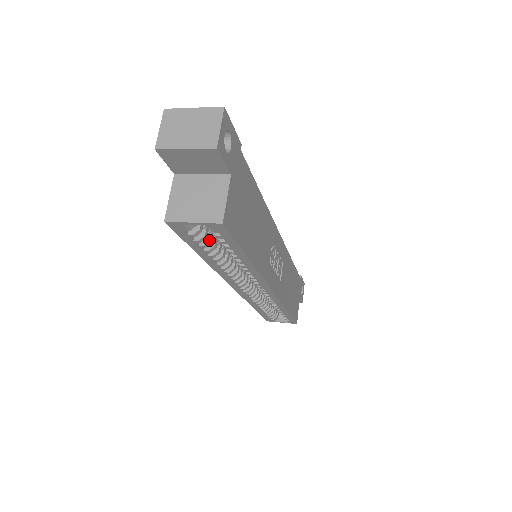
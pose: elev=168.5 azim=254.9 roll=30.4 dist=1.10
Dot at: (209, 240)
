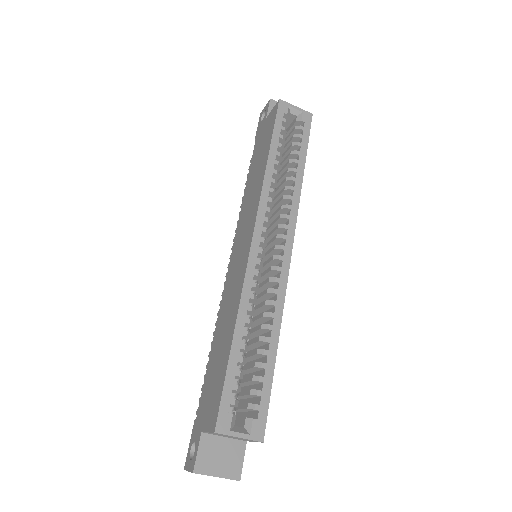
Dot at: (284, 139)
